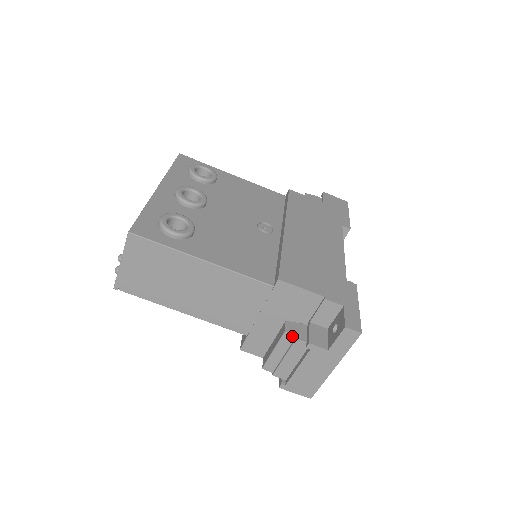
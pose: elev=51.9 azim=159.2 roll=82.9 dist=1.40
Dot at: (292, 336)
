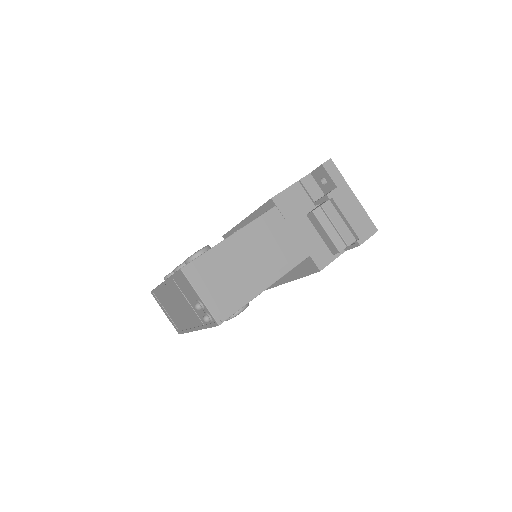
Dot at: (318, 209)
